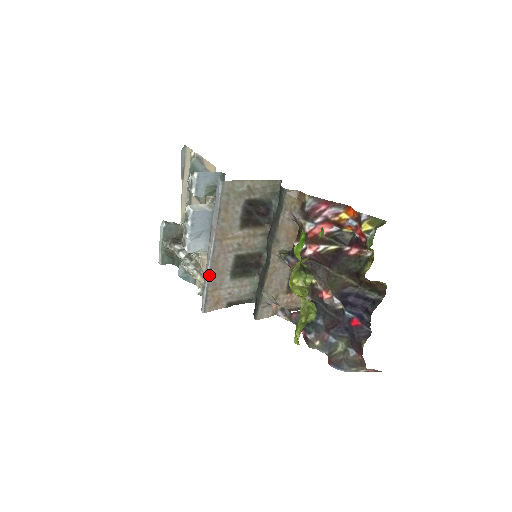
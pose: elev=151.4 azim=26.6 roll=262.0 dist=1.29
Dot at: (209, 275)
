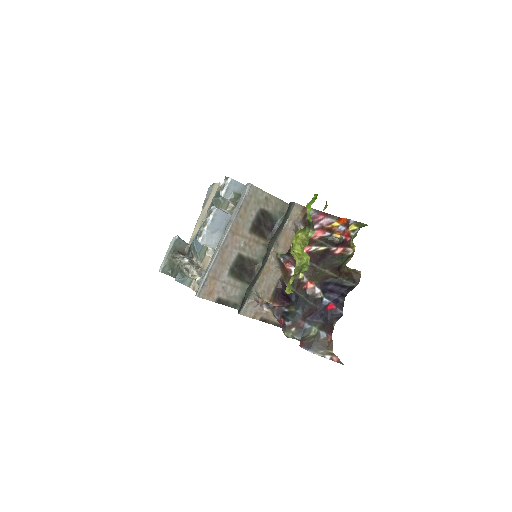
Dot at: (215, 260)
